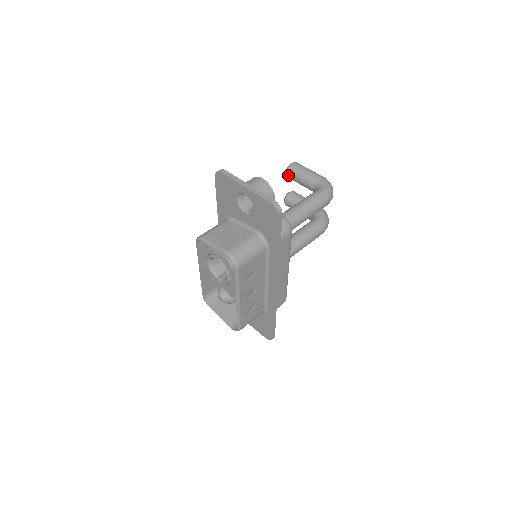
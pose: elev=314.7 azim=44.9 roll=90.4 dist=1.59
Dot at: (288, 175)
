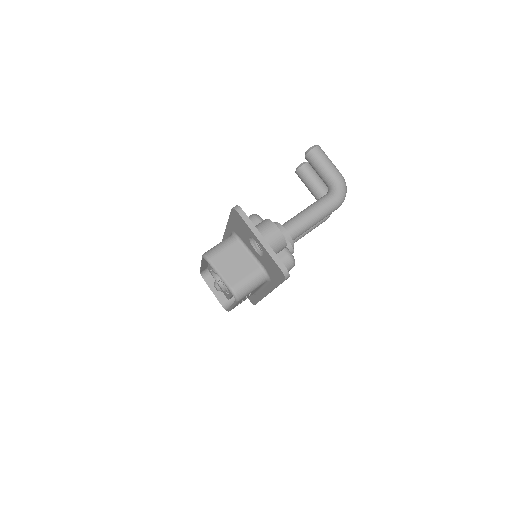
Dot at: (306, 158)
